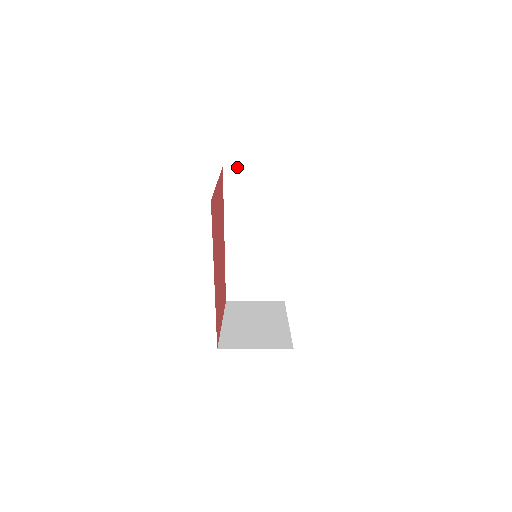
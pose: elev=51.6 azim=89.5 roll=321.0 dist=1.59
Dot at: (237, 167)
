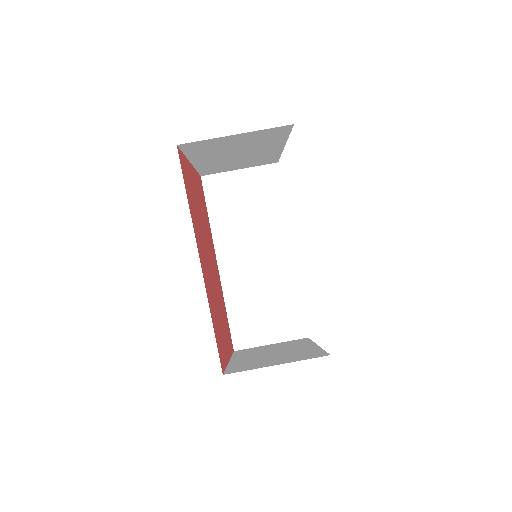
Dot at: (217, 174)
